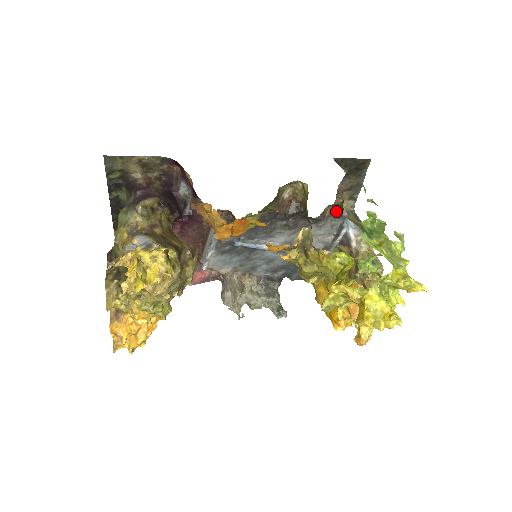
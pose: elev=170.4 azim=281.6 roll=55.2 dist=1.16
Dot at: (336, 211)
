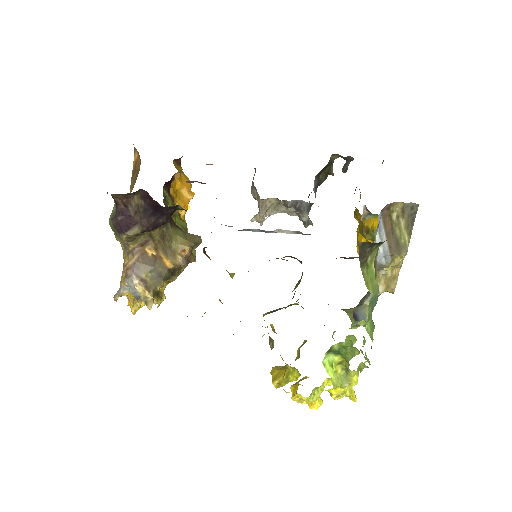
Dot at: occluded
